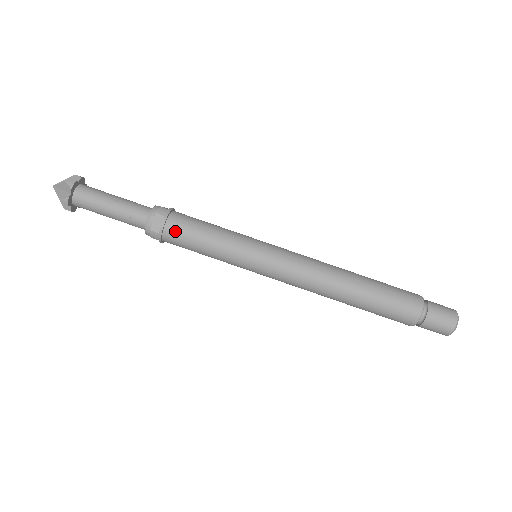
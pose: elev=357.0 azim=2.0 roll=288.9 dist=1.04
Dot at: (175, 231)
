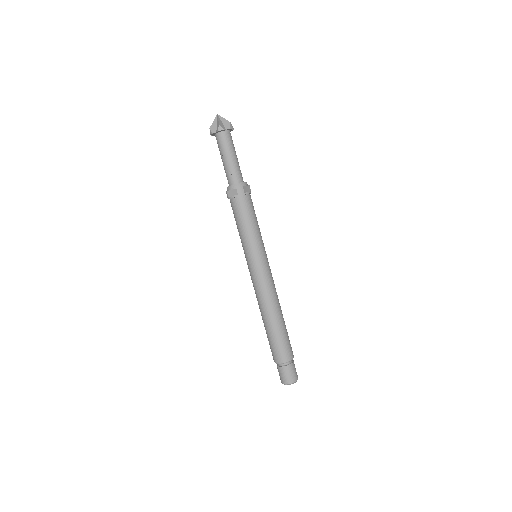
Dot at: (235, 206)
